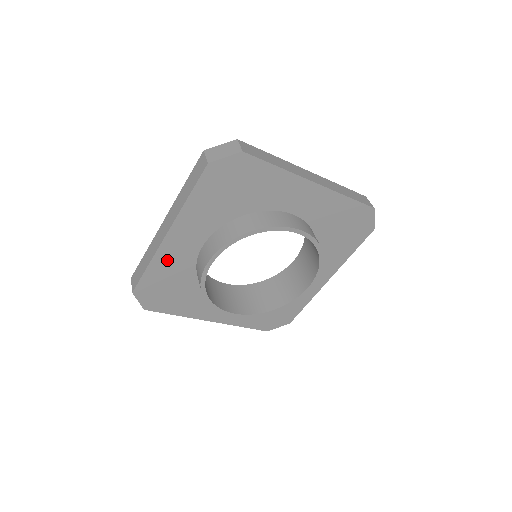
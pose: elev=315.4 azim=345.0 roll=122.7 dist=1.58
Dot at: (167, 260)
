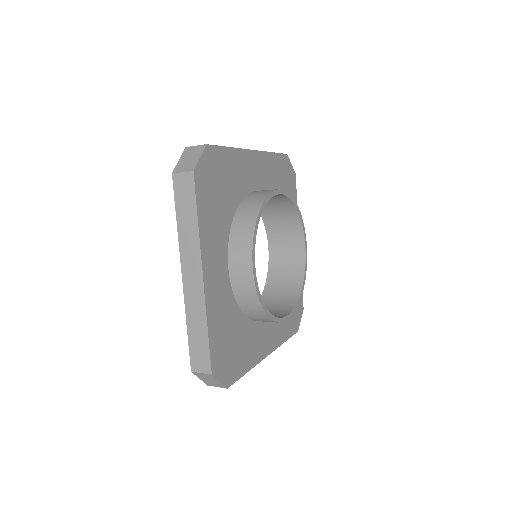
Dot at: (215, 308)
